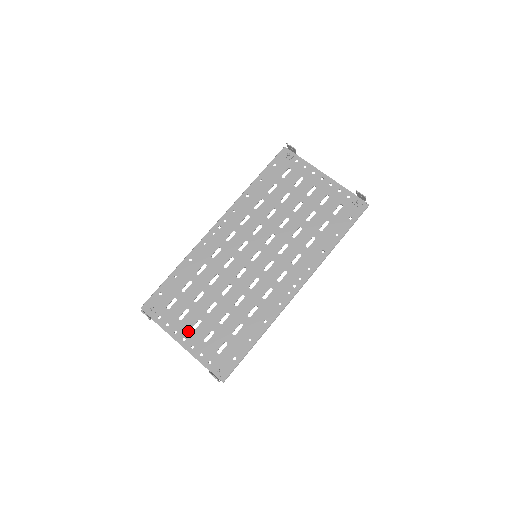
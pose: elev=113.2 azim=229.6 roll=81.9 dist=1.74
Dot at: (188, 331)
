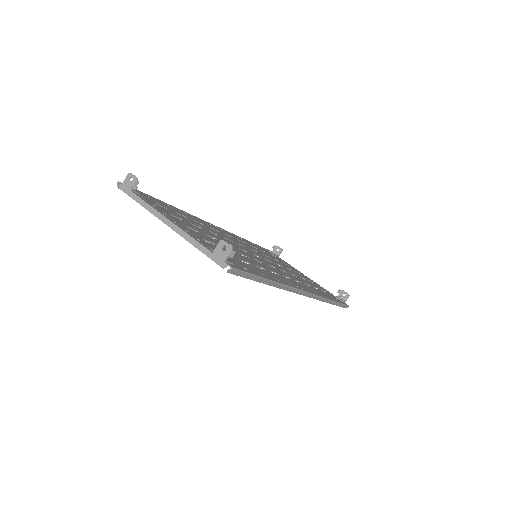
Dot at: (181, 223)
